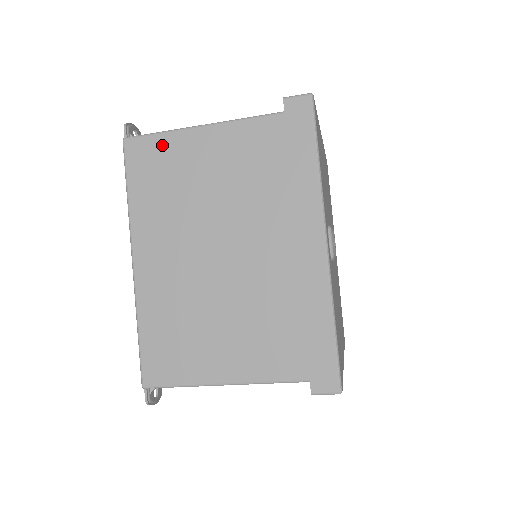
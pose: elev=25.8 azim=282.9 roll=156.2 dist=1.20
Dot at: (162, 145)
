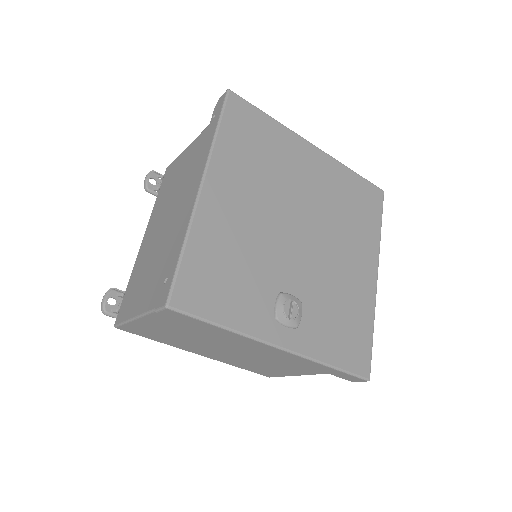
Dot at: (135, 327)
